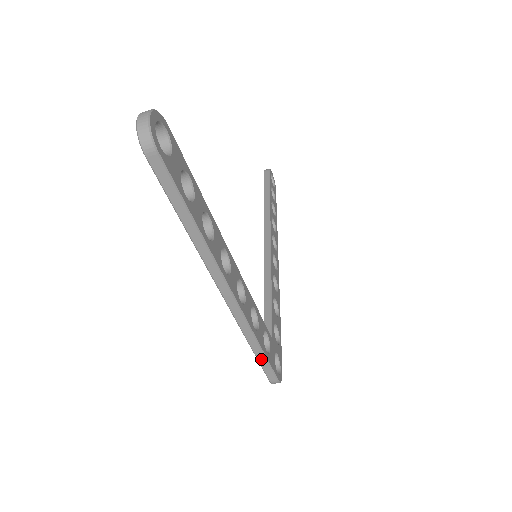
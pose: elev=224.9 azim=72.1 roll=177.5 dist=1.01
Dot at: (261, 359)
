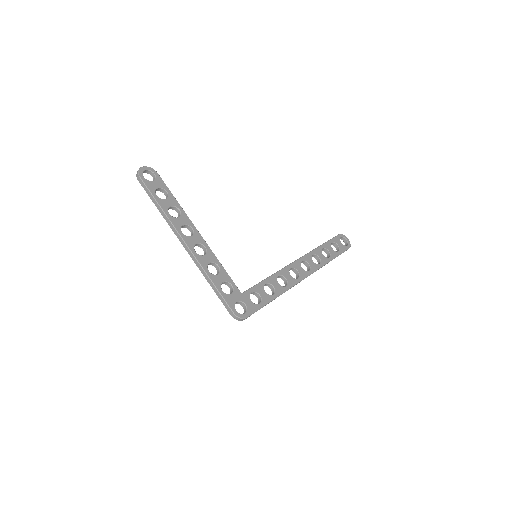
Dot at: (217, 293)
